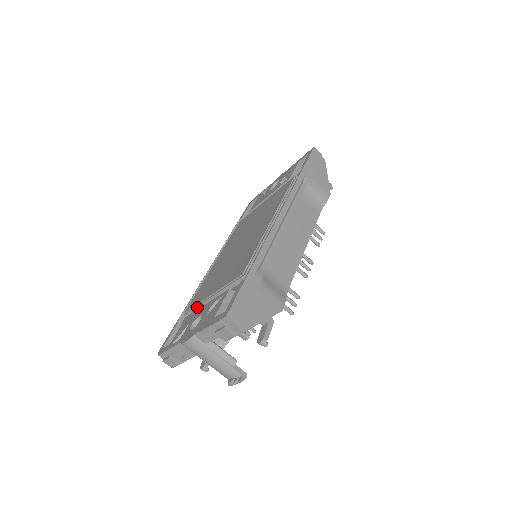
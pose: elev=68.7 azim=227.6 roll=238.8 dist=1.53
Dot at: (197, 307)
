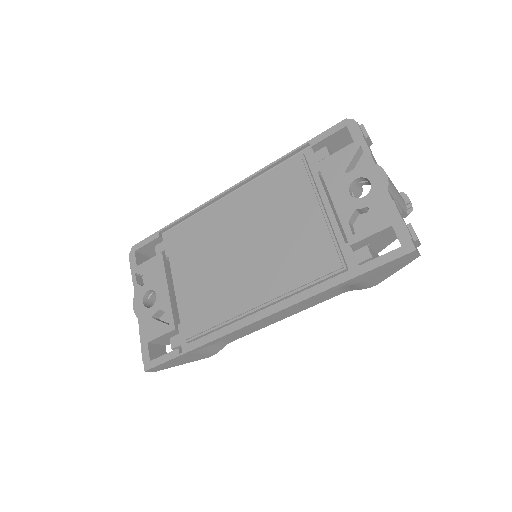
Dot at: (171, 259)
